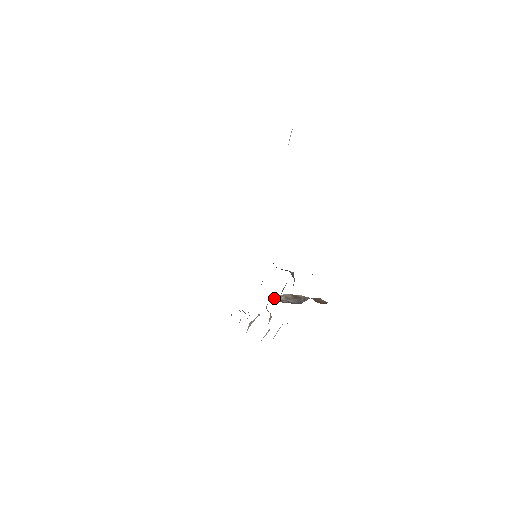
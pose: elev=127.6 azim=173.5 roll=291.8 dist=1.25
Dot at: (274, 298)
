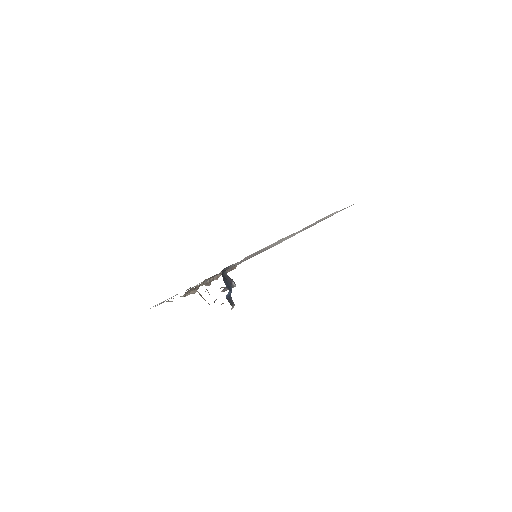
Dot at: occluded
